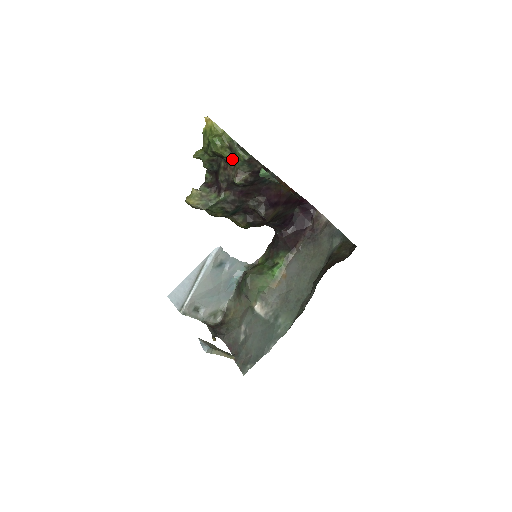
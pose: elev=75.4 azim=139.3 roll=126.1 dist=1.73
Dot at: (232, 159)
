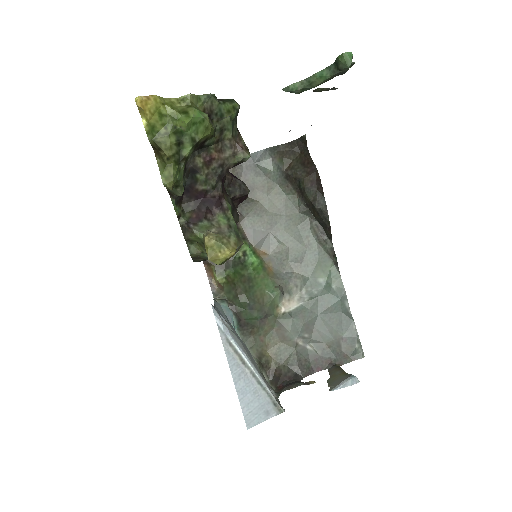
Dot at: (217, 131)
